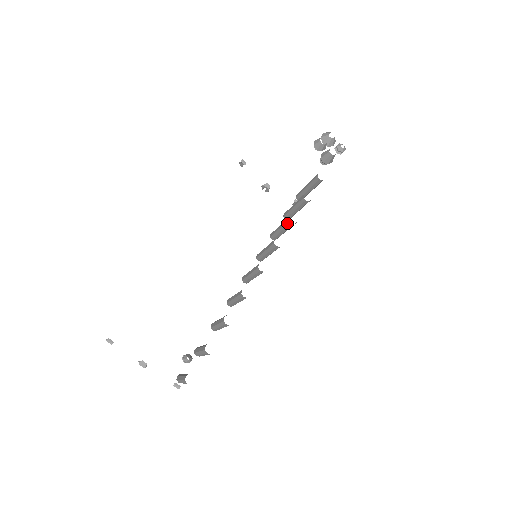
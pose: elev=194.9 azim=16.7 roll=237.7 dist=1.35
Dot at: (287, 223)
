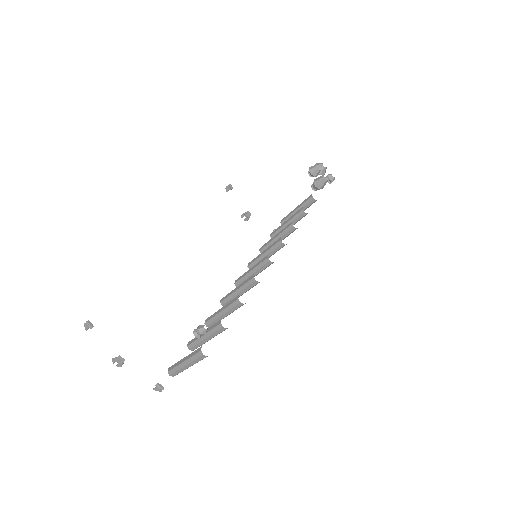
Dot at: (288, 228)
